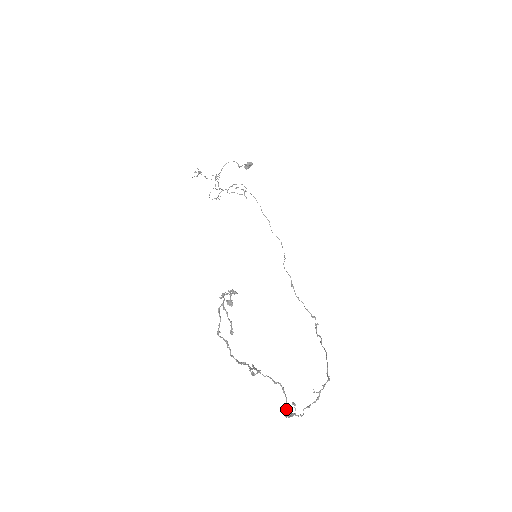
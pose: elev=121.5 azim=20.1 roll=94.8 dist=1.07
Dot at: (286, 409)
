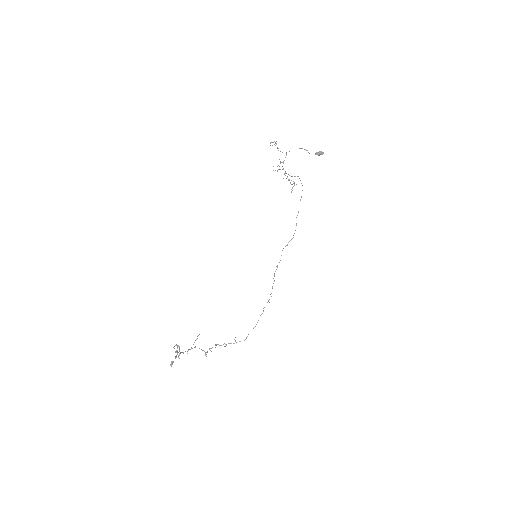
Dot at: (205, 355)
